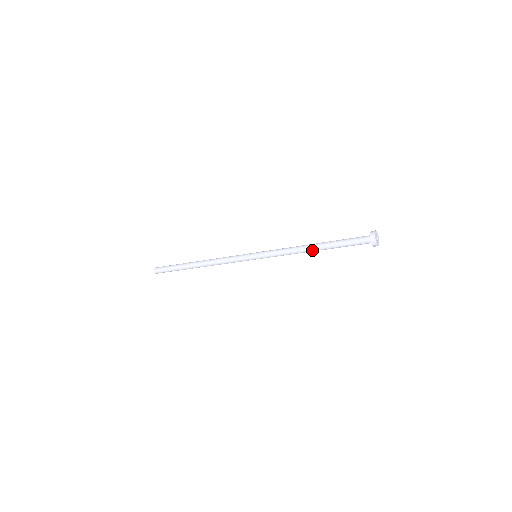
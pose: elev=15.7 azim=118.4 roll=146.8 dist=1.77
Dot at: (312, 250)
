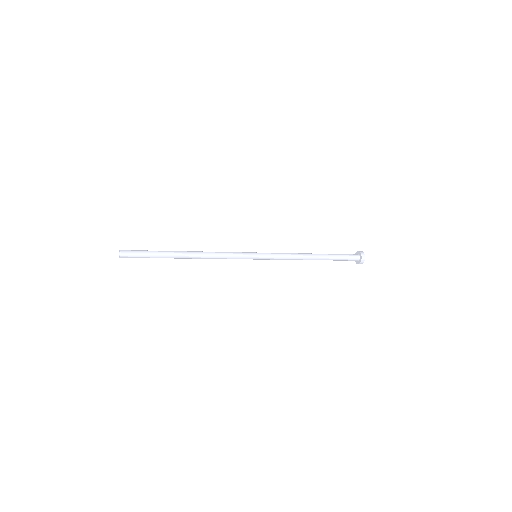
Dot at: occluded
